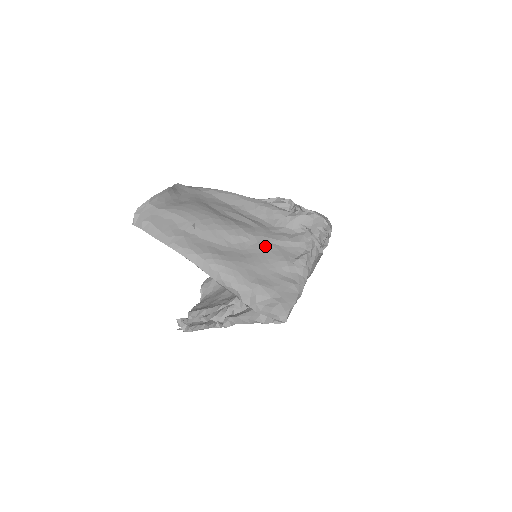
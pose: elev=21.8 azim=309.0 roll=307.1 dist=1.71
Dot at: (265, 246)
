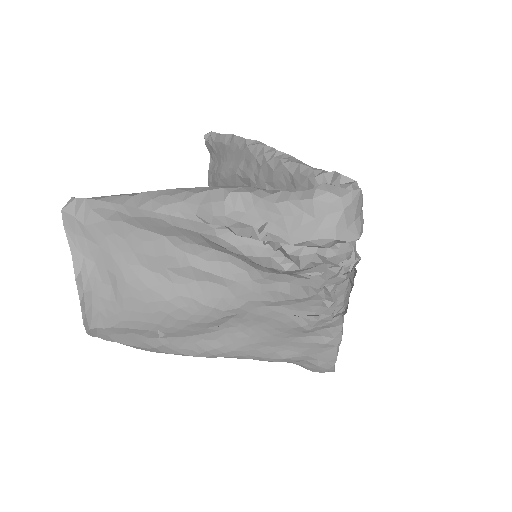
Dot at: (262, 315)
